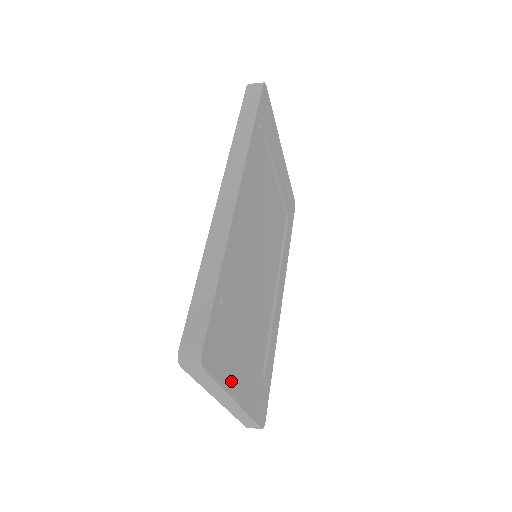
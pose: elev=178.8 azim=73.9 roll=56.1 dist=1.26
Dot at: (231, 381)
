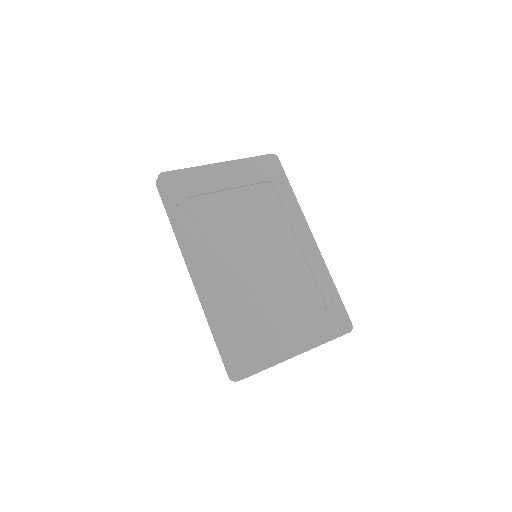
Dot at: (278, 354)
